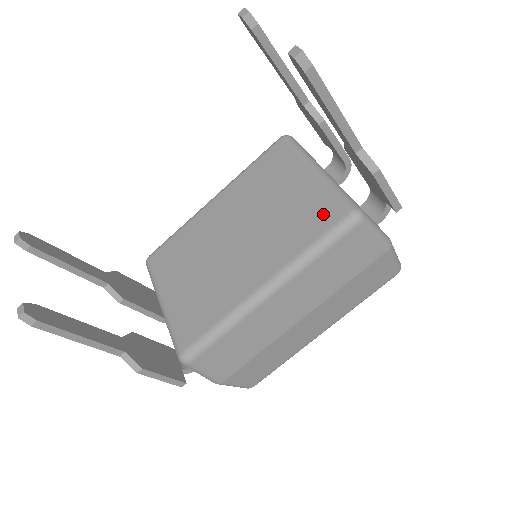
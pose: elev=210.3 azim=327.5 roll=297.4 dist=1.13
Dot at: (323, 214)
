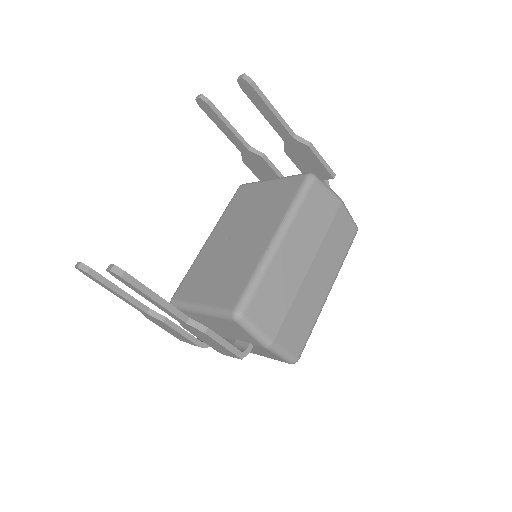
Dot at: (290, 187)
